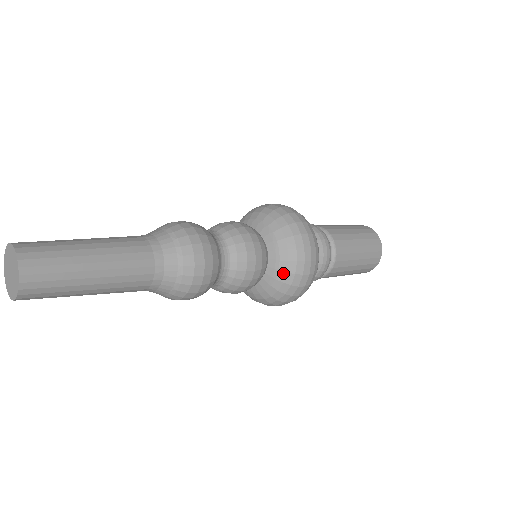
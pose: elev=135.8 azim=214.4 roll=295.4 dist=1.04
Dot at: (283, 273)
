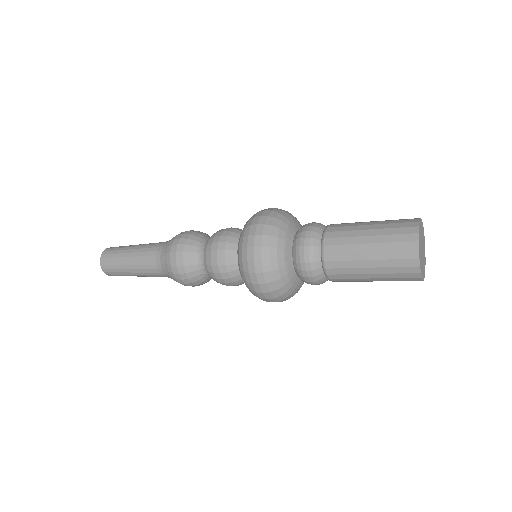
Dot at: occluded
